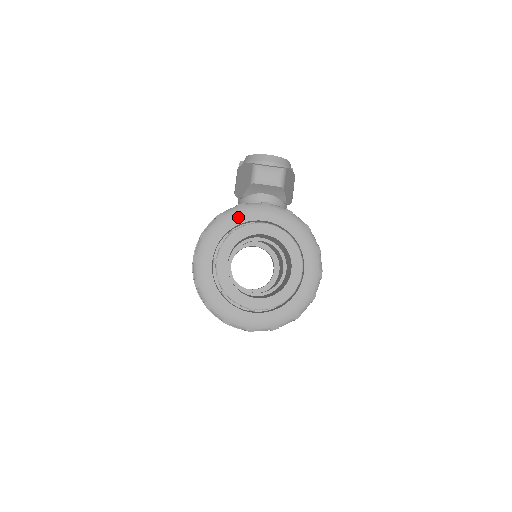
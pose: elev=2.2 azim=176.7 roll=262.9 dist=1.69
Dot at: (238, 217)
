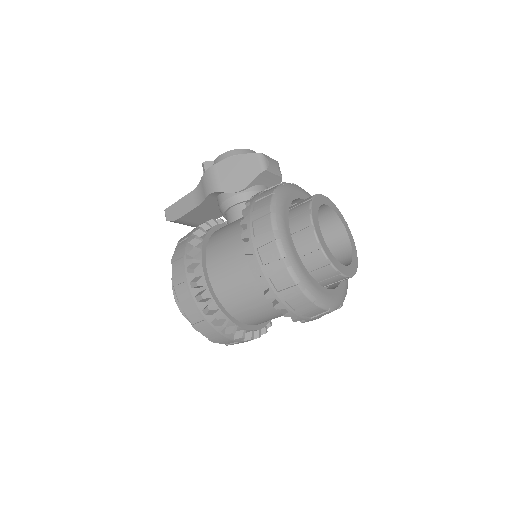
Dot at: (290, 193)
